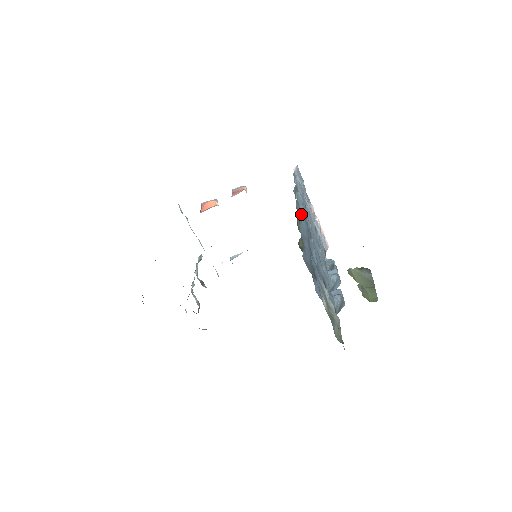
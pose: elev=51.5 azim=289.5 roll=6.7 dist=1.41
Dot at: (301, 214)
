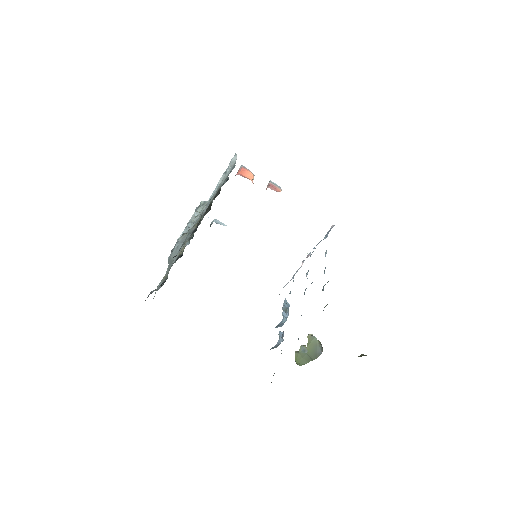
Dot at: (324, 273)
